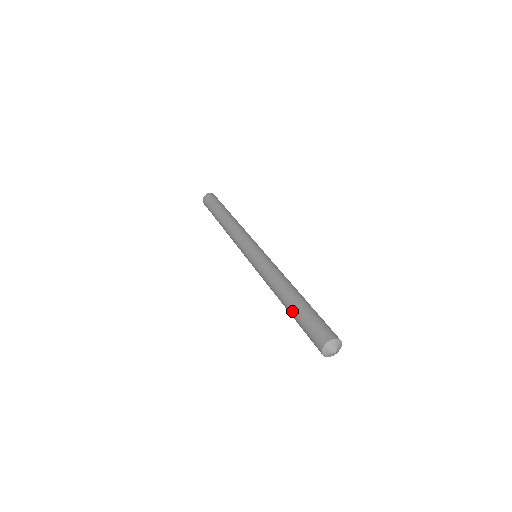
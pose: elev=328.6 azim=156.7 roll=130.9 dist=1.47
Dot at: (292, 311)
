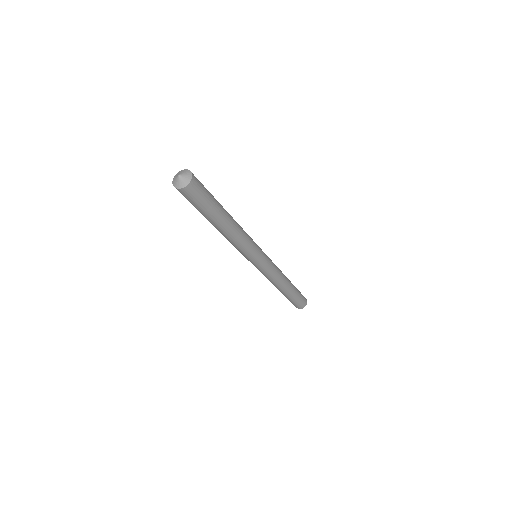
Dot at: occluded
